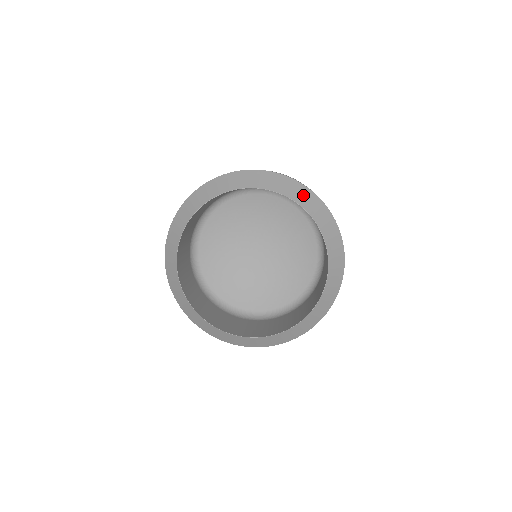
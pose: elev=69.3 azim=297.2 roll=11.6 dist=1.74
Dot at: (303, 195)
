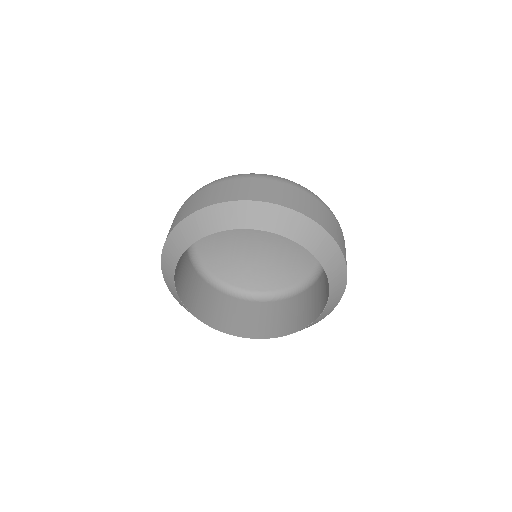
Dot at: (338, 271)
